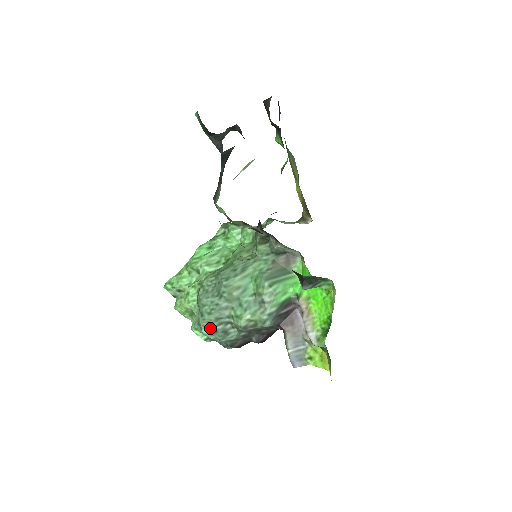
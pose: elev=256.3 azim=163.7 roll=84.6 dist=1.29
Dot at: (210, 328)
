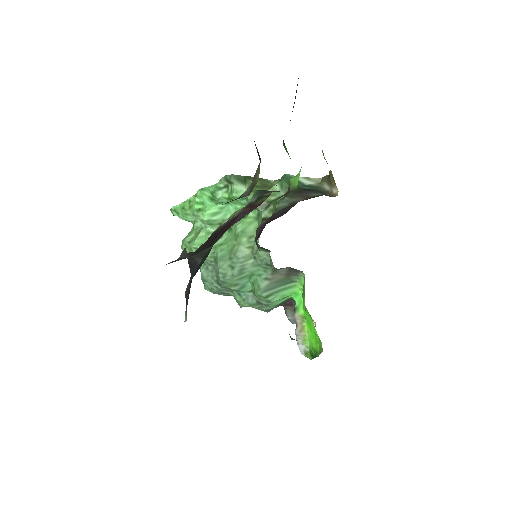
Dot at: occluded
